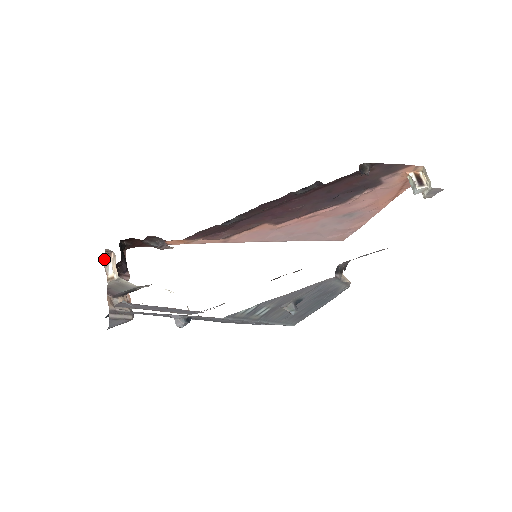
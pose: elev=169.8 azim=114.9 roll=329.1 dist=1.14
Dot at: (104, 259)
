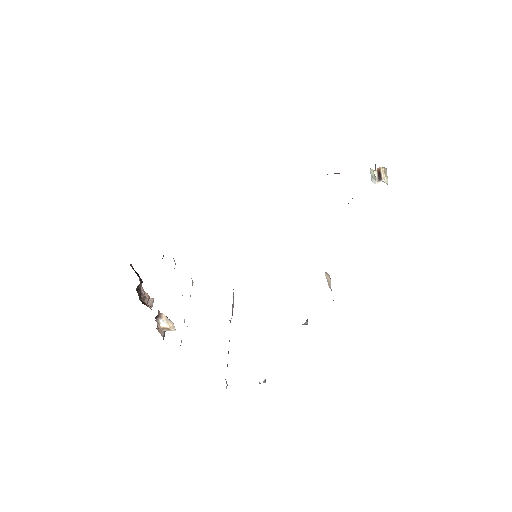
Dot at: (155, 318)
